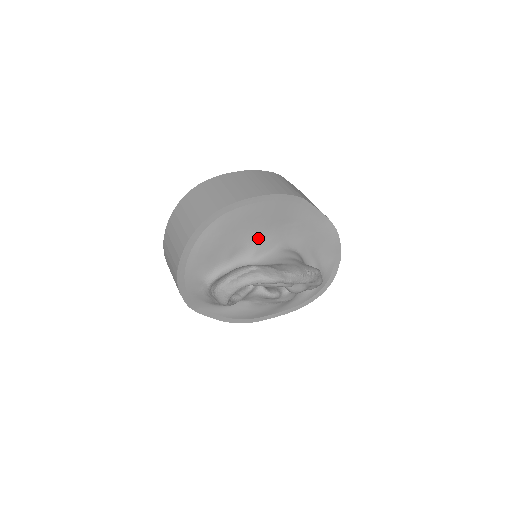
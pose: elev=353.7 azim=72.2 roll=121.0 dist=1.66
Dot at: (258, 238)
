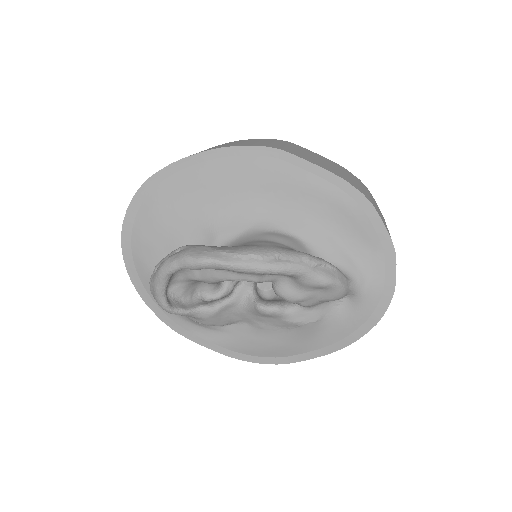
Dot at: (220, 217)
